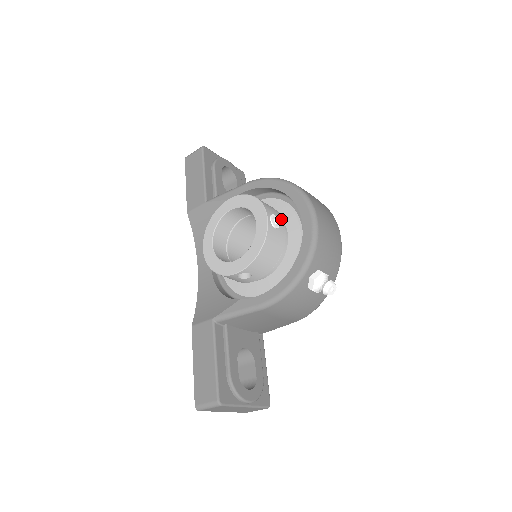
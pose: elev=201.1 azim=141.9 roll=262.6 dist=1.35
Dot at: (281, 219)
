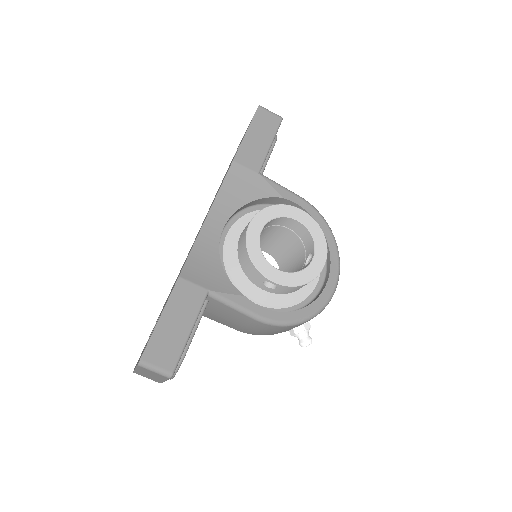
Dot at: occluded
